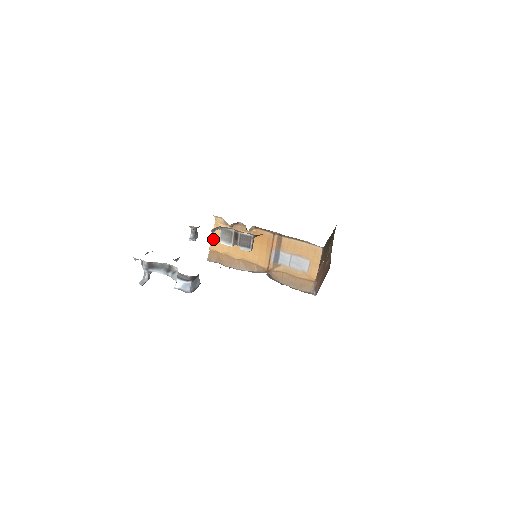
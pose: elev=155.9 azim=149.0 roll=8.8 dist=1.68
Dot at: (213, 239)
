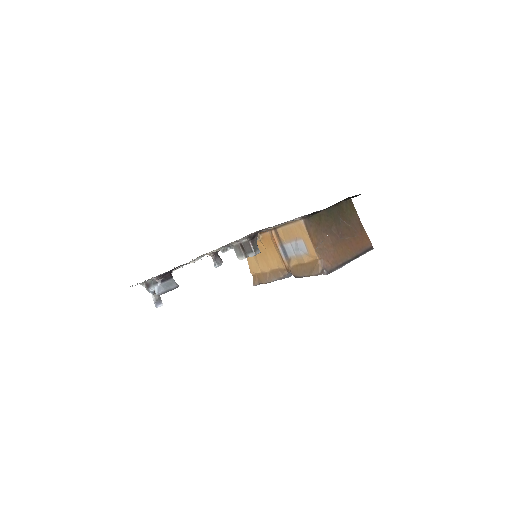
Dot at: (249, 263)
